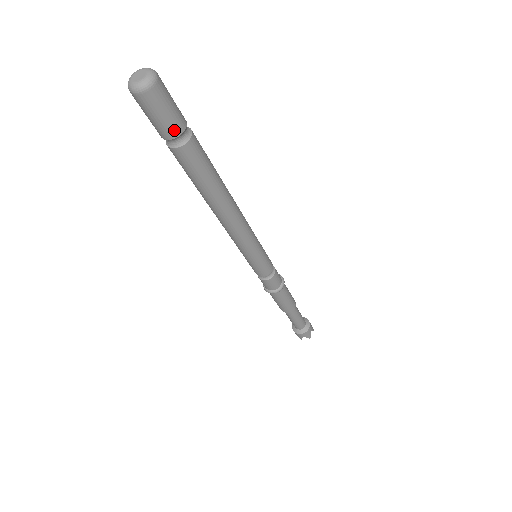
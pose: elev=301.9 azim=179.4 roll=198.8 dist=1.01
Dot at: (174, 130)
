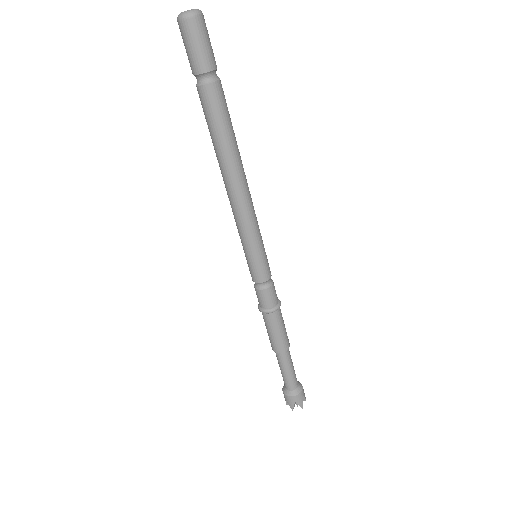
Dot at: (215, 61)
